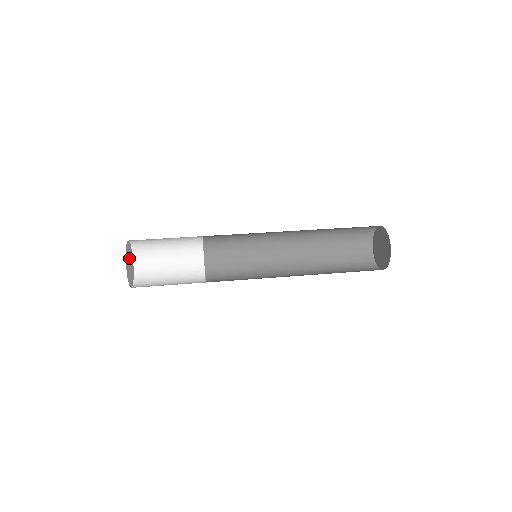
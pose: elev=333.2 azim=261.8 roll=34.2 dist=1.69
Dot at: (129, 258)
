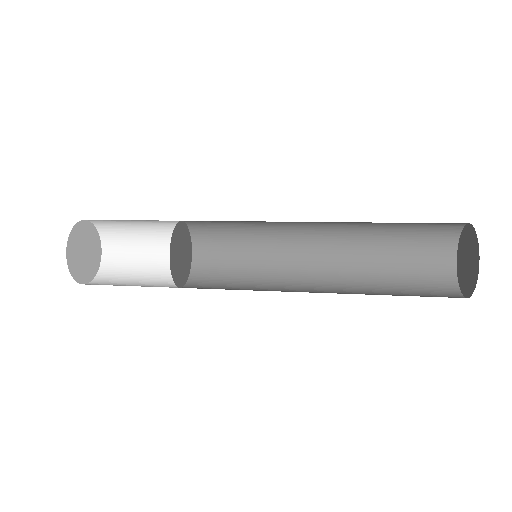
Dot at: (88, 247)
